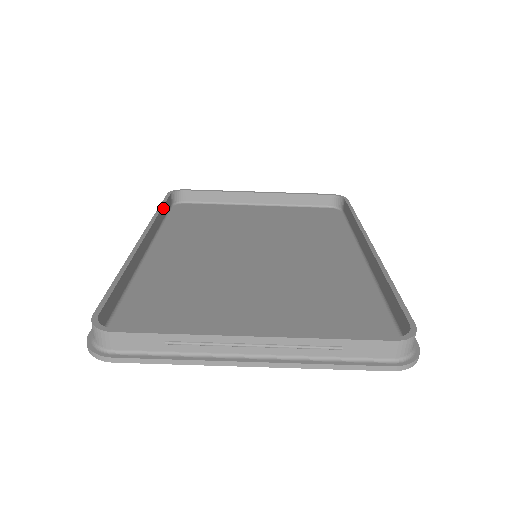
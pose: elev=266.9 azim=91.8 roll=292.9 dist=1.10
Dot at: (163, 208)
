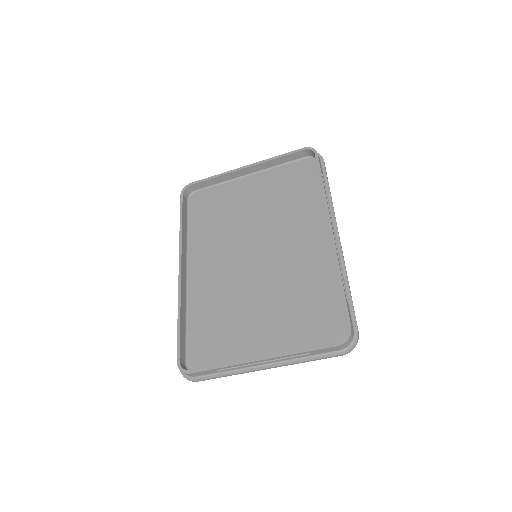
Dot at: (183, 219)
